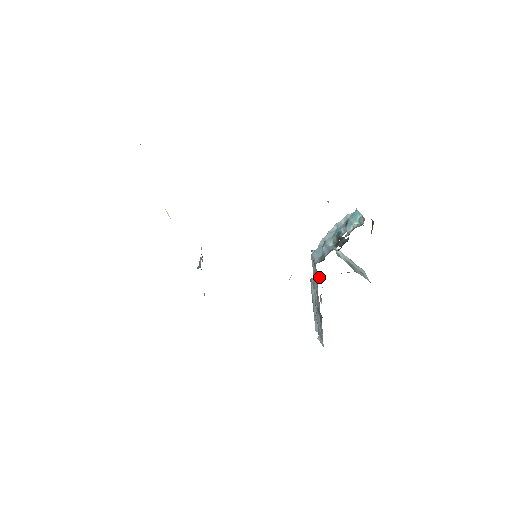
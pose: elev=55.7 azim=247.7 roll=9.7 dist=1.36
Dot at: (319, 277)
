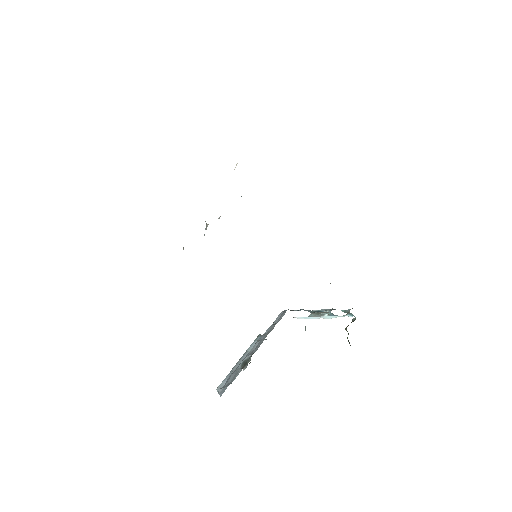
Dot at: occluded
